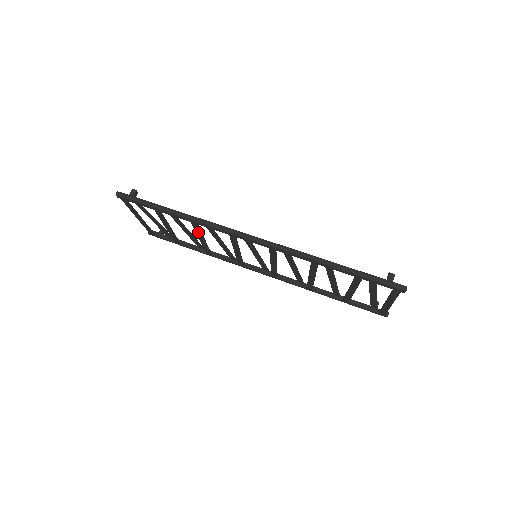
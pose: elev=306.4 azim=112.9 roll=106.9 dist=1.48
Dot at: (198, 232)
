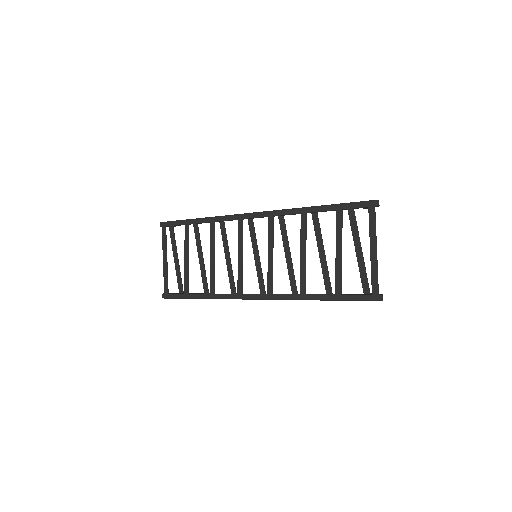
Dot at: (212, 240)
